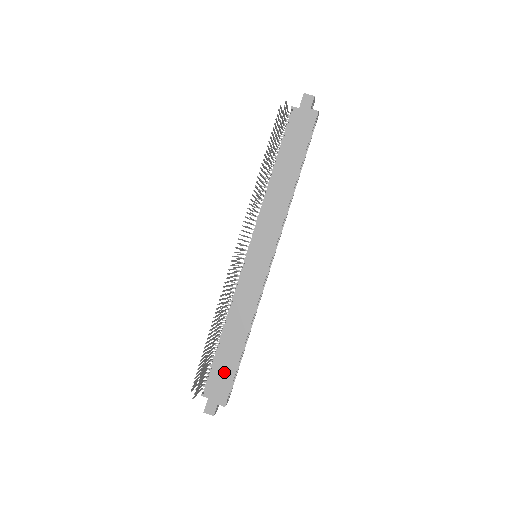
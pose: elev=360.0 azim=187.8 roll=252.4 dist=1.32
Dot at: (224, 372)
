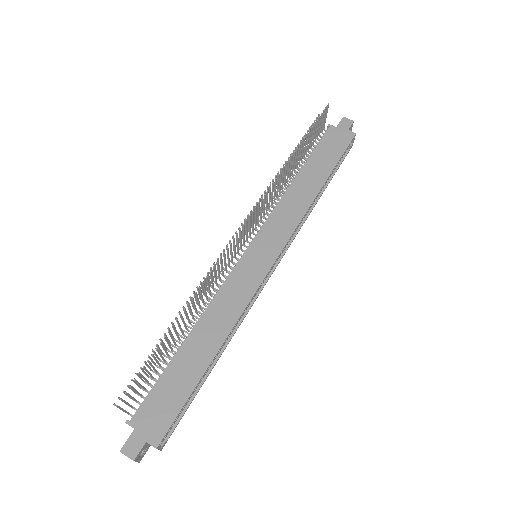
Dot at: (172, 393)
